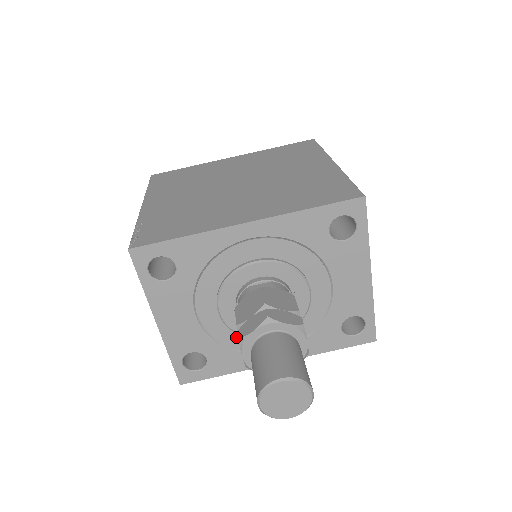
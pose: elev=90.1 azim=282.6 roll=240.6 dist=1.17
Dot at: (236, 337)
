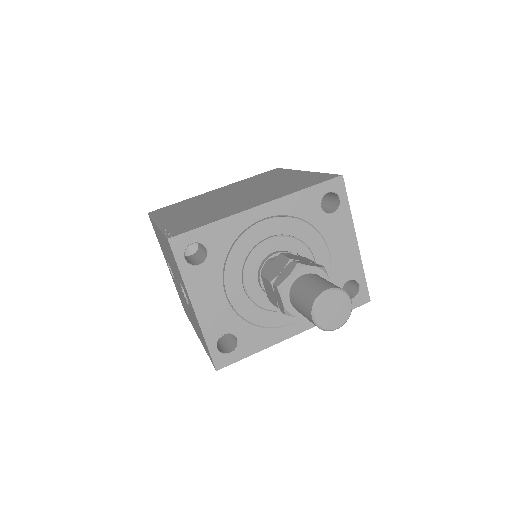
Dot at: (260, 313)
